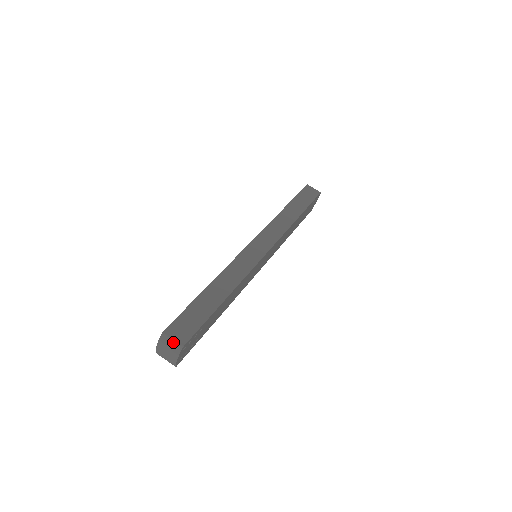
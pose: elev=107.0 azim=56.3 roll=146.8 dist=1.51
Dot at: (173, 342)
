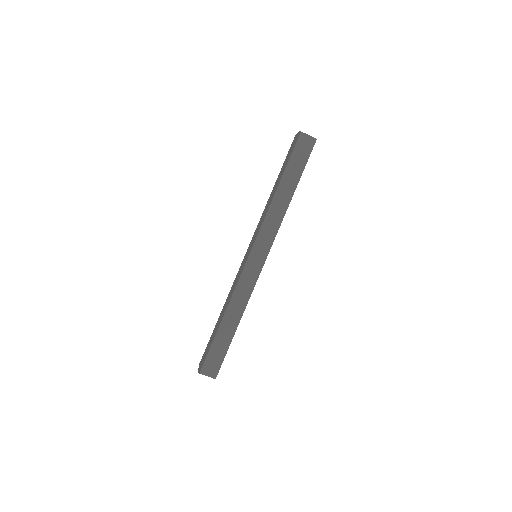
Dot at: occluded
